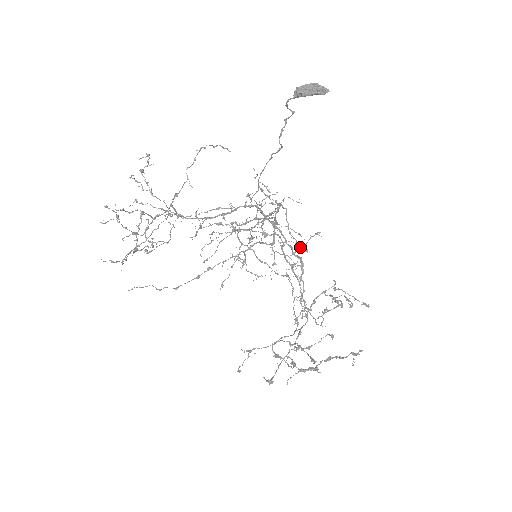
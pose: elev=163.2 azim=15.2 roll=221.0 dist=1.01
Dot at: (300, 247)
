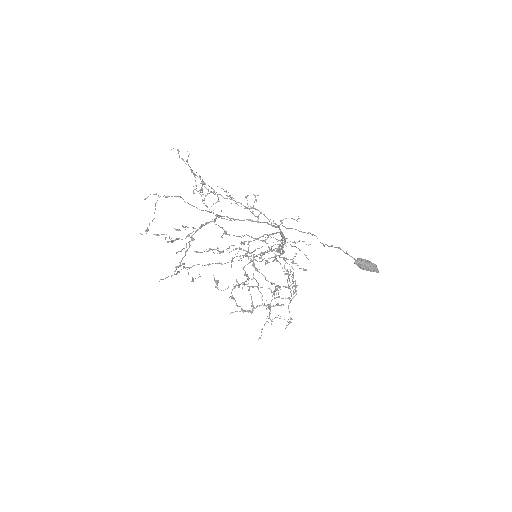
Dot at: (289, 323)
